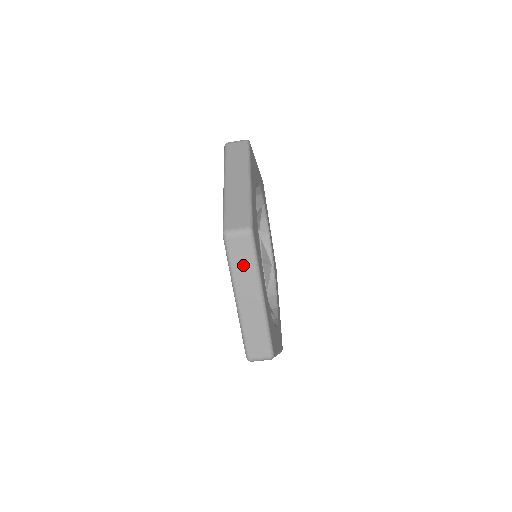
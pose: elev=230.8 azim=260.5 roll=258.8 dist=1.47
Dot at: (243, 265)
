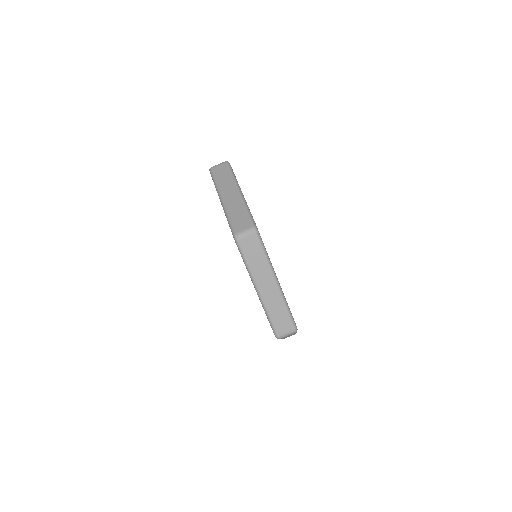
Dot at: (256, 259)
